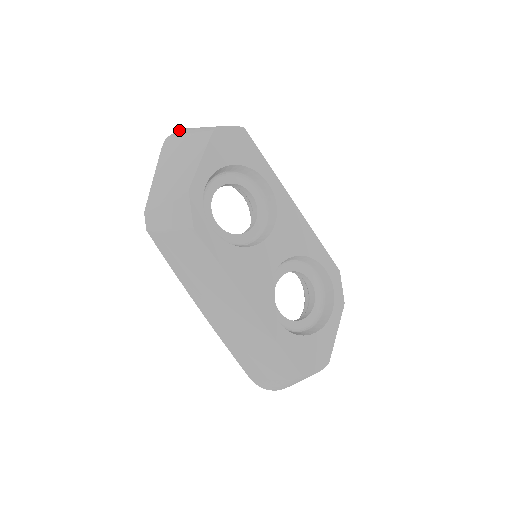
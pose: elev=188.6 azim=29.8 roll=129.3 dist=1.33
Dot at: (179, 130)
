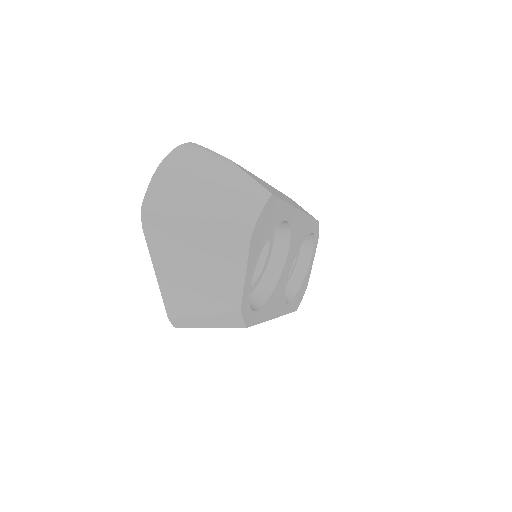
Dot at: (150, 182)
